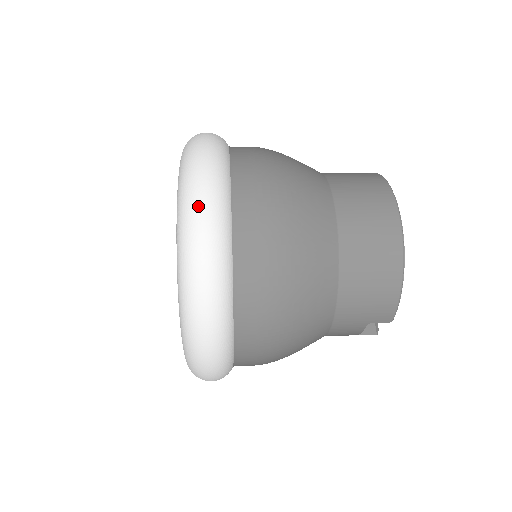
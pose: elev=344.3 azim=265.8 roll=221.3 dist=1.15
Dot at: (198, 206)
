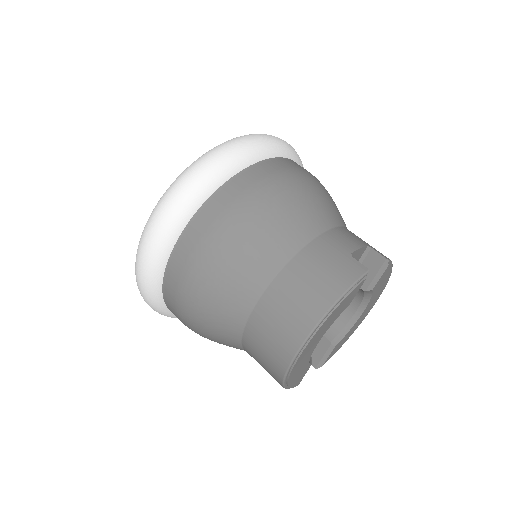
Dot at: (138, 264)
